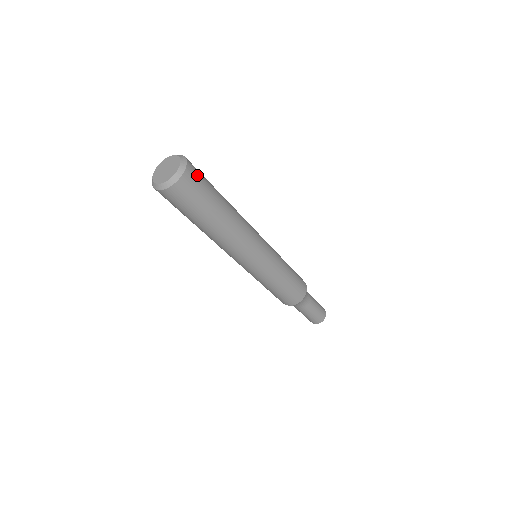
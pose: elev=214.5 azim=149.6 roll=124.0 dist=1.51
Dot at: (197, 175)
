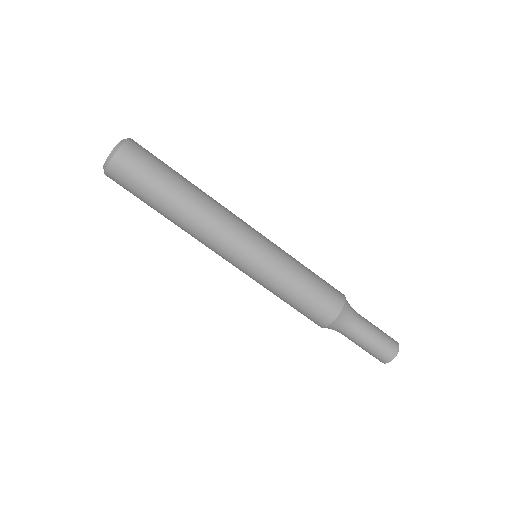
Dot at: (136, 157)
